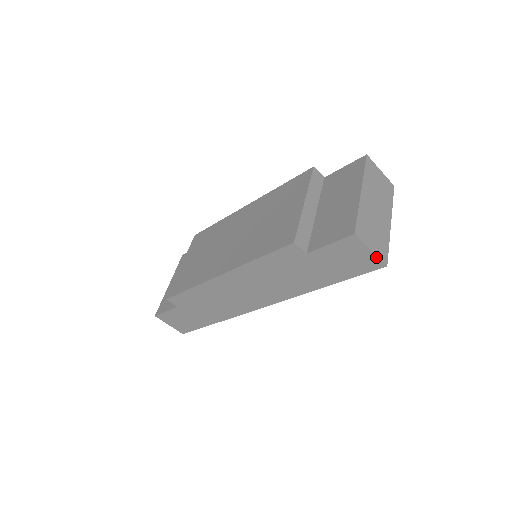
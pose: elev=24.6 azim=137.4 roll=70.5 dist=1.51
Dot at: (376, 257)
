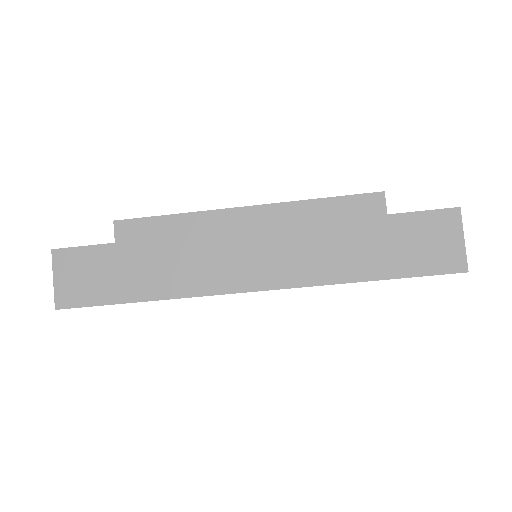
Dot at: (464, 252)
